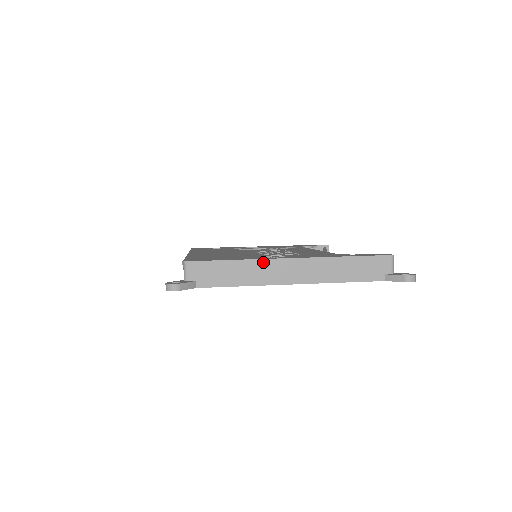
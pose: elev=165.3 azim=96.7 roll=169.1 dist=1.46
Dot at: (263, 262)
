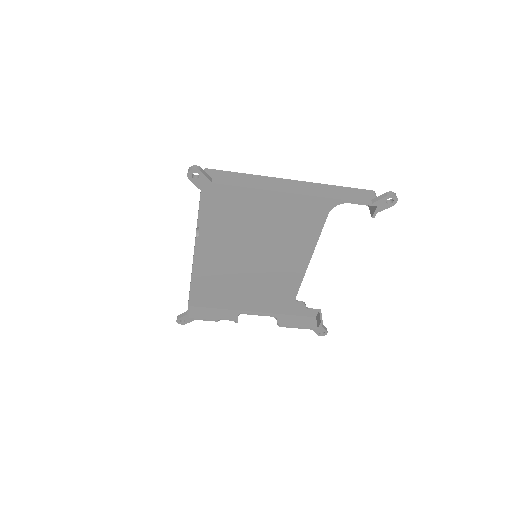
Dot at: (269, 178)
